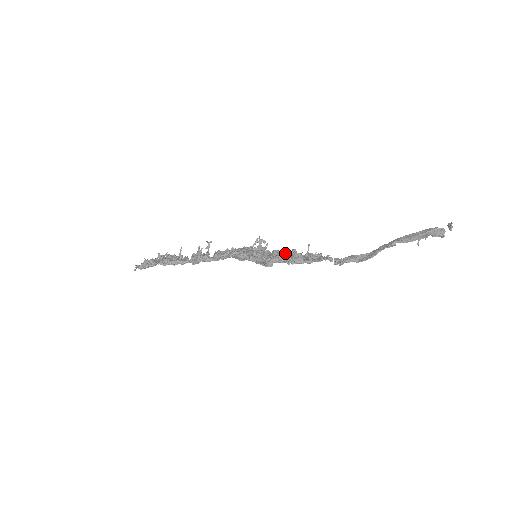
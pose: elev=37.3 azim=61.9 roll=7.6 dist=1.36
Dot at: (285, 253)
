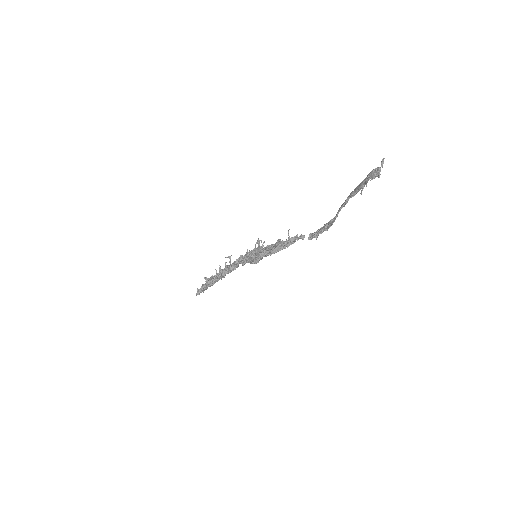
Dot at: occluded
